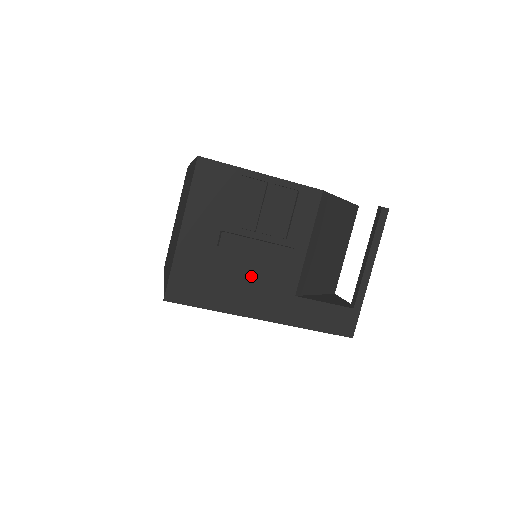
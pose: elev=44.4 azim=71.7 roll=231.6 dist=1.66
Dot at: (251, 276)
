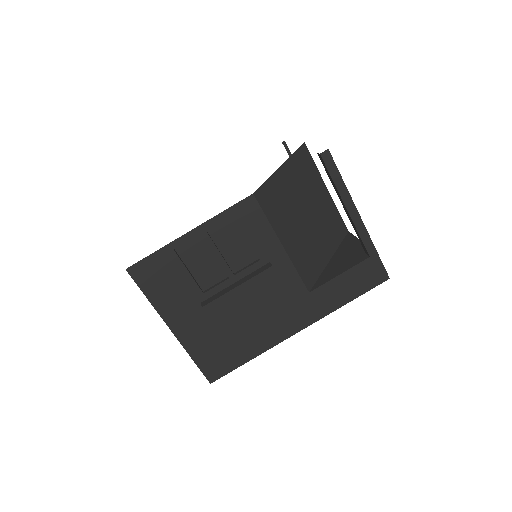
Dot at: (259, 311)
